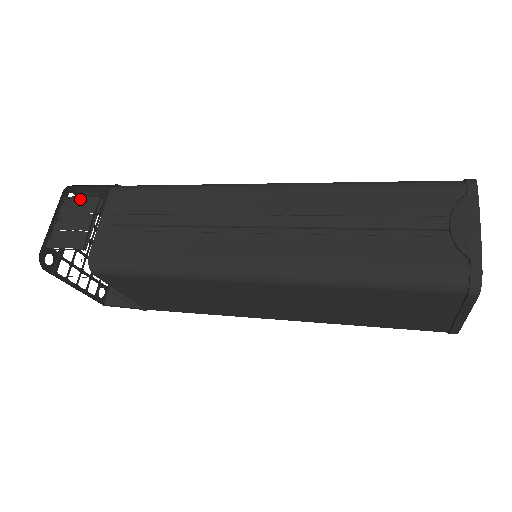
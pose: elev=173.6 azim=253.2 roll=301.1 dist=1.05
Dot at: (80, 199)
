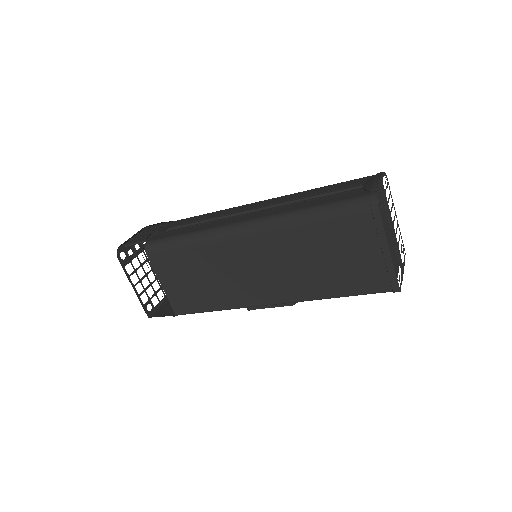
Dot at: (153, 228)
